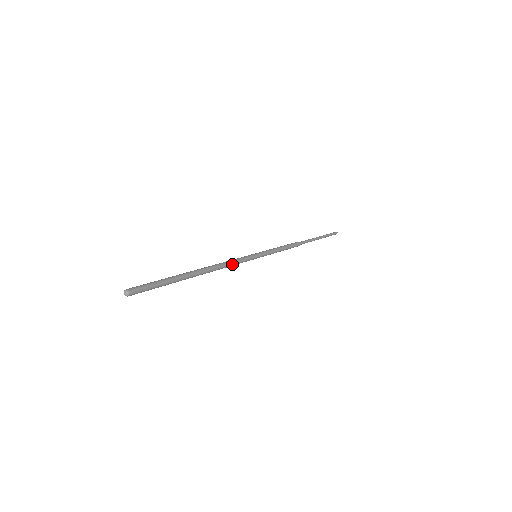
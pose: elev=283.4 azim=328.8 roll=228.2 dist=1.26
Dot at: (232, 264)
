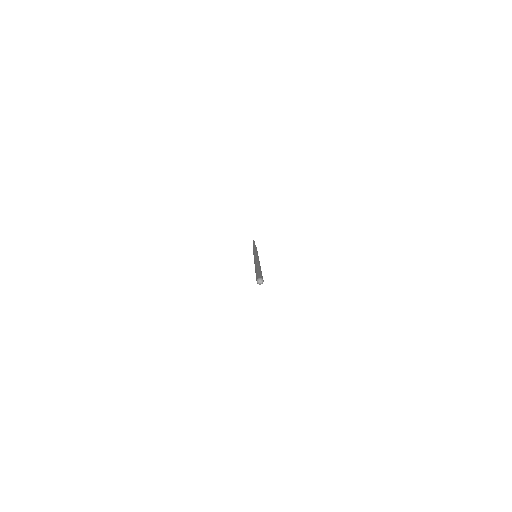
Dot at: occluded
